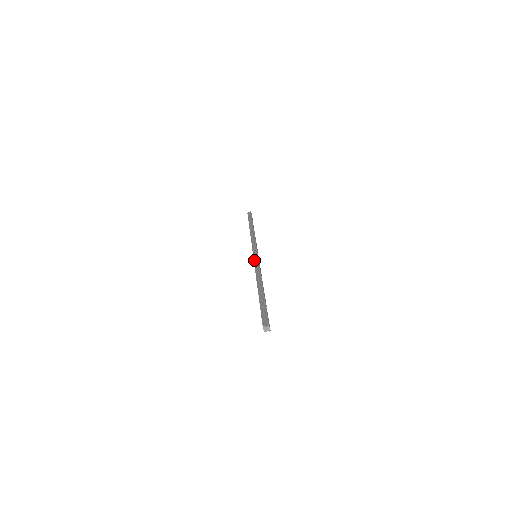
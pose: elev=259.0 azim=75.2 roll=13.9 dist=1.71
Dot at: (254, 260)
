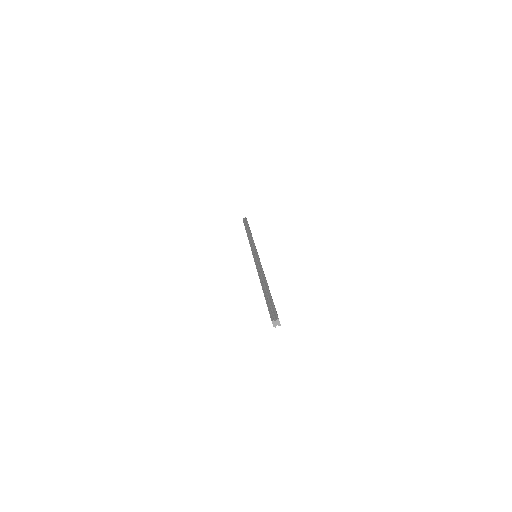
Dot at: (254, 259)
